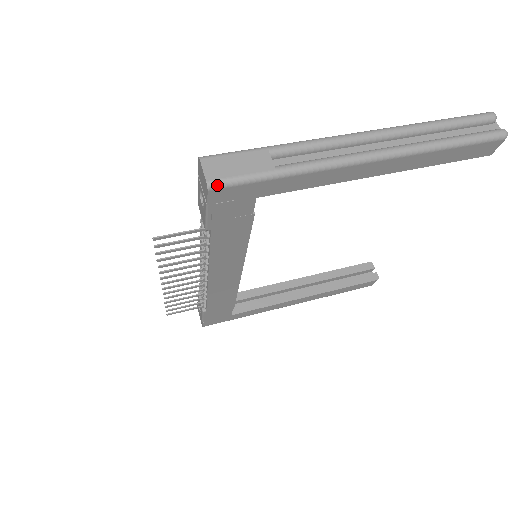
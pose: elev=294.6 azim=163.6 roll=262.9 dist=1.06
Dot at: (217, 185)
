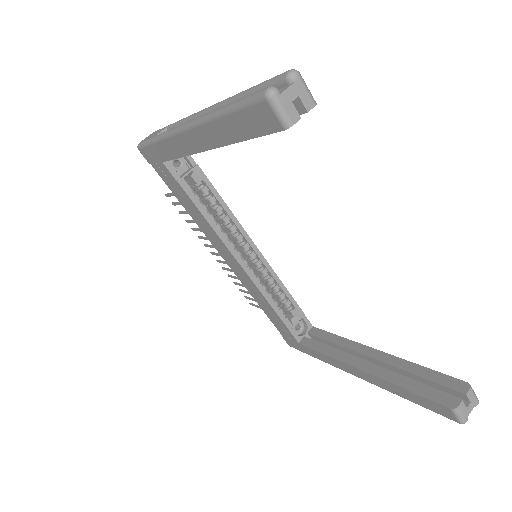
Dot at: (140, 146)
